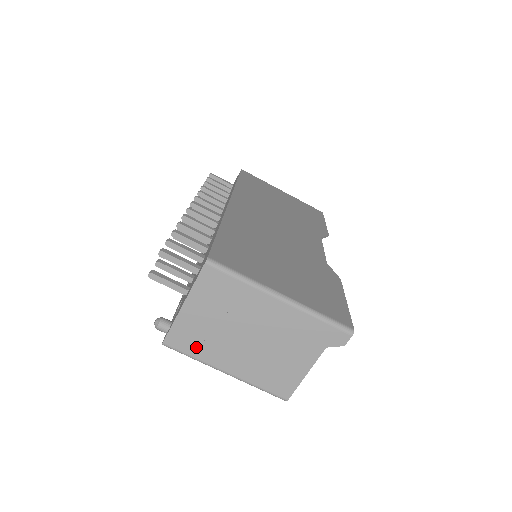
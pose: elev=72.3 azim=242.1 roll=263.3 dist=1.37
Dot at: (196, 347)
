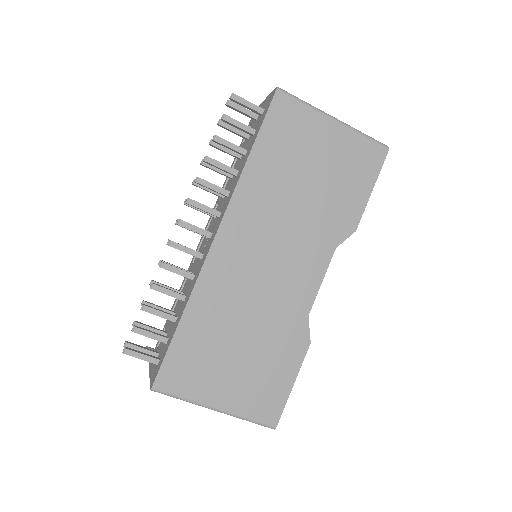
Dot at: occluded
